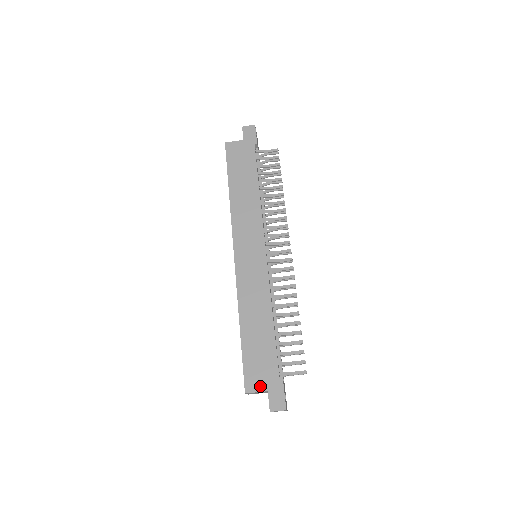
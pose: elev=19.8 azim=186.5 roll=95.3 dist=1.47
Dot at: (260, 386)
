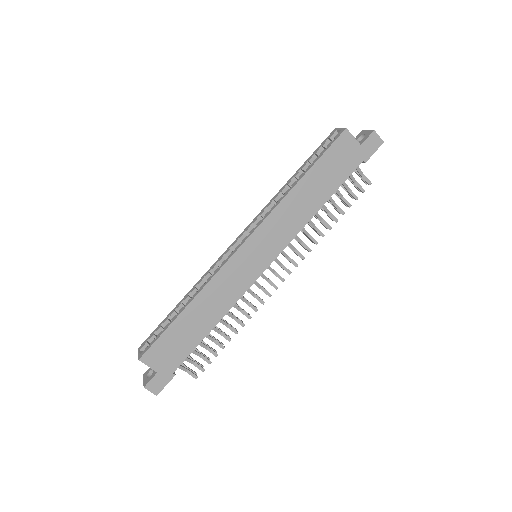
Dot at: (155, 364)
